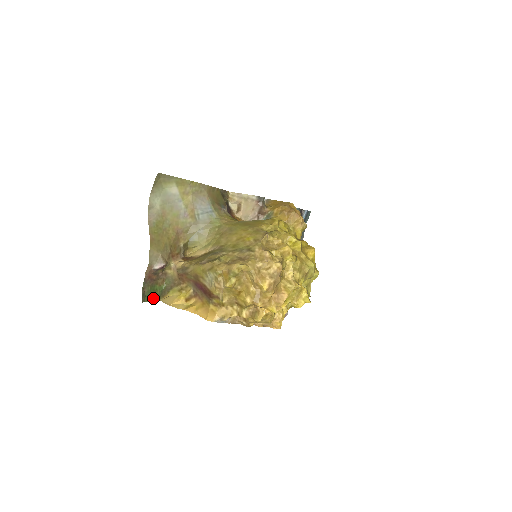
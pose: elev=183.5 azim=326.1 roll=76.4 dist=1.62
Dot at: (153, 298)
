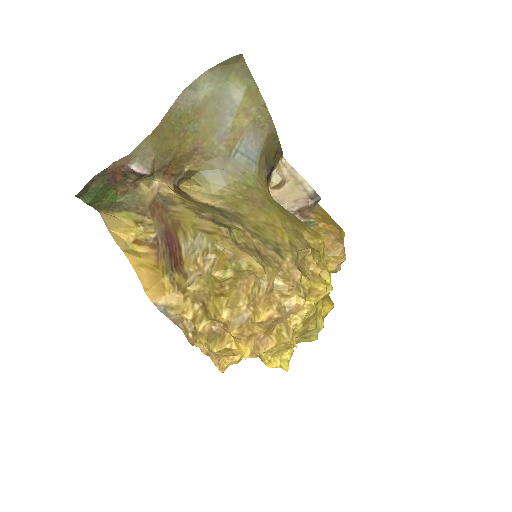
Dot at: (94, 202)
